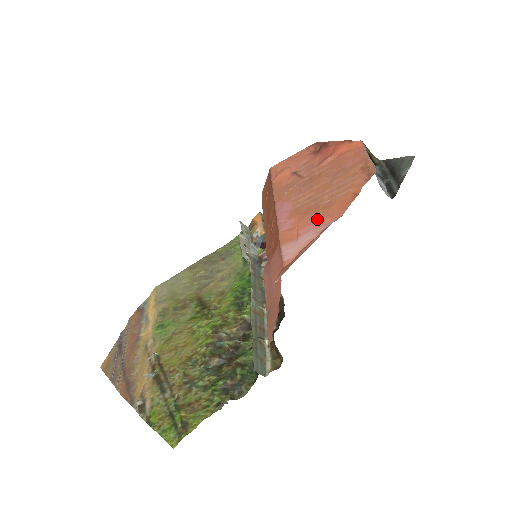
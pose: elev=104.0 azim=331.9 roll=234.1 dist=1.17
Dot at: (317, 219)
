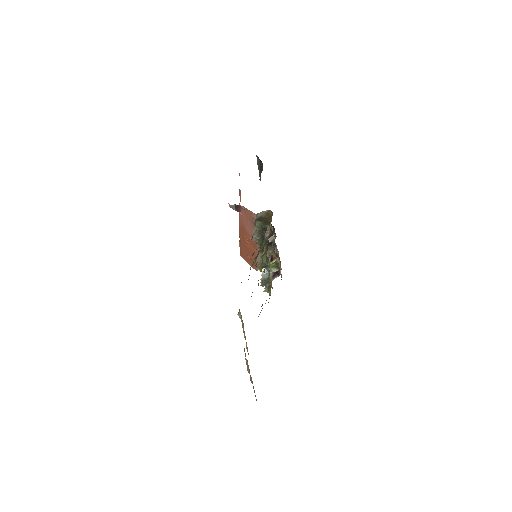
Dot at: occluded
